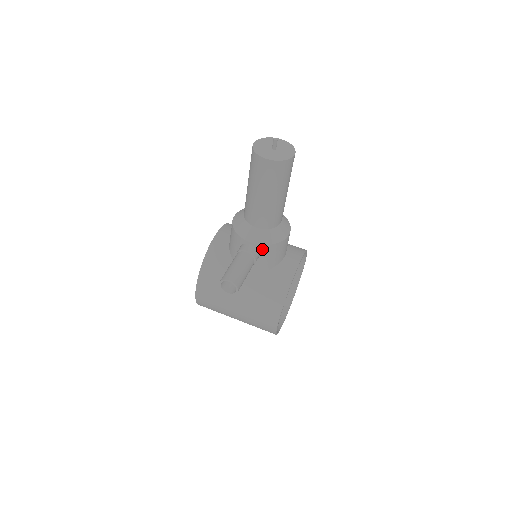
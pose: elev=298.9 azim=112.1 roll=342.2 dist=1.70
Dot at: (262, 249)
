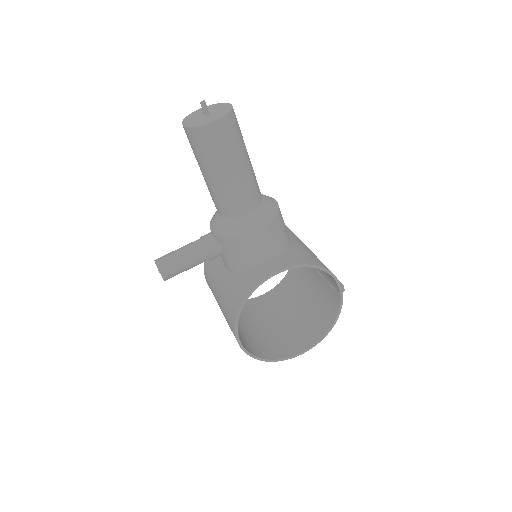
Dot at: (220, 241)
